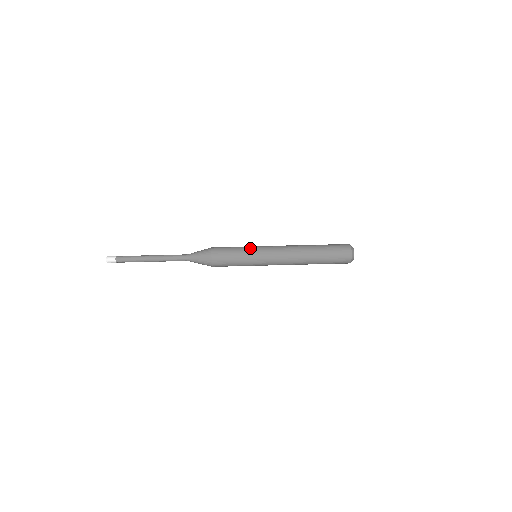
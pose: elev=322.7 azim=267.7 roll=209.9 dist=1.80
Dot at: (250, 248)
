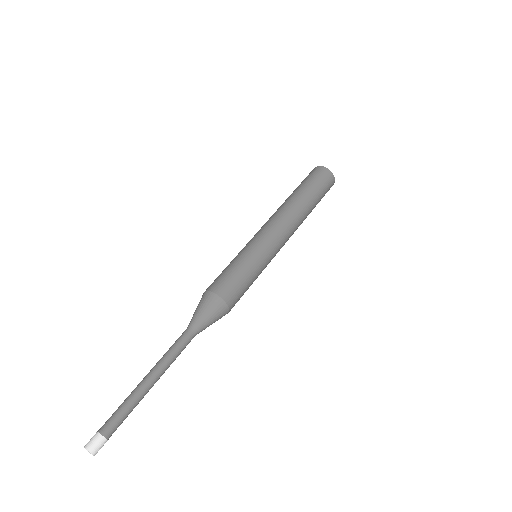
Dot at: (244, 250)
